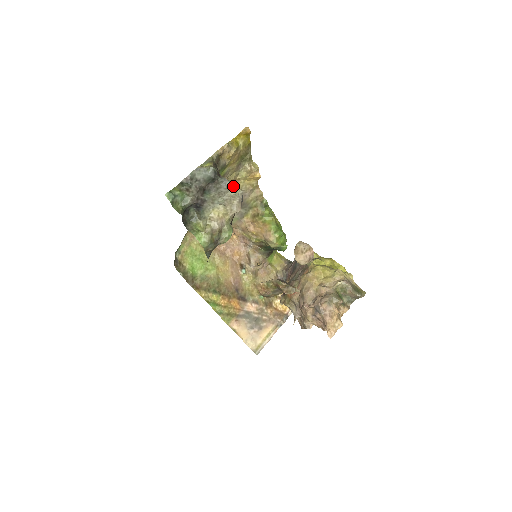
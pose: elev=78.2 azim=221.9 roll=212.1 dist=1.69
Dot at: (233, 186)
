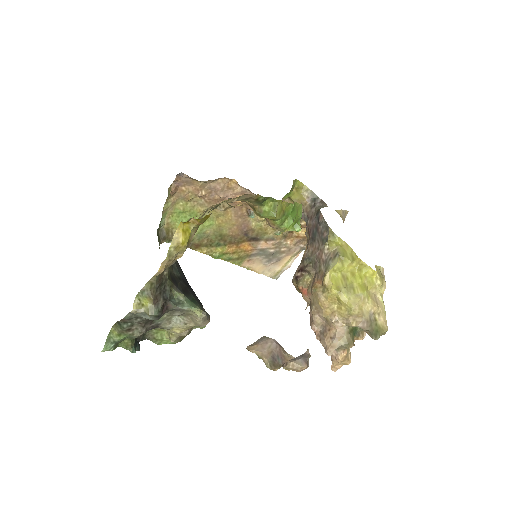
Dot at: (191, 310)
